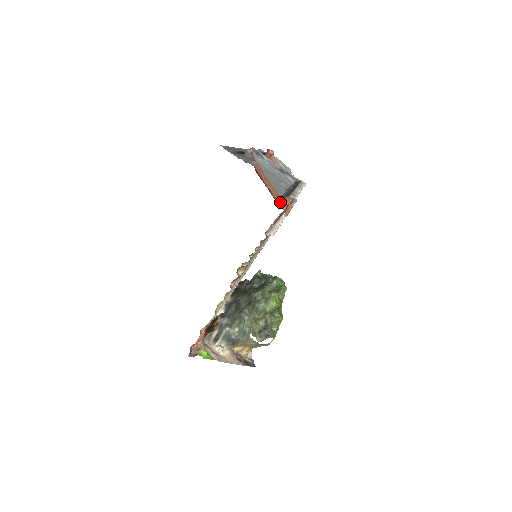
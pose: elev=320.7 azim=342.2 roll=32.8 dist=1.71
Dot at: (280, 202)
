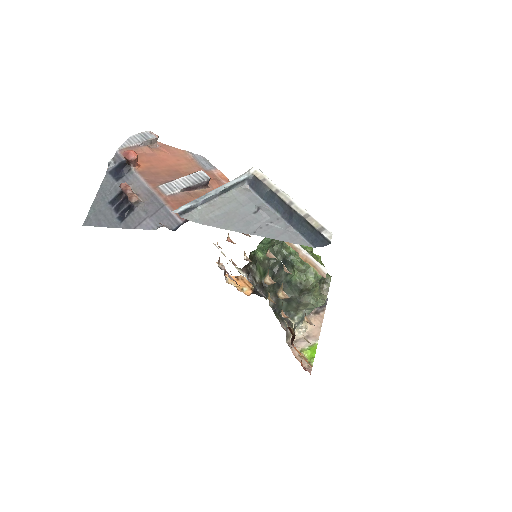
Dot at: occluded
